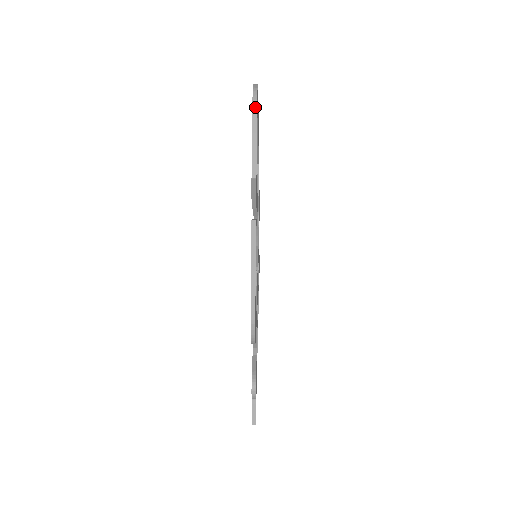
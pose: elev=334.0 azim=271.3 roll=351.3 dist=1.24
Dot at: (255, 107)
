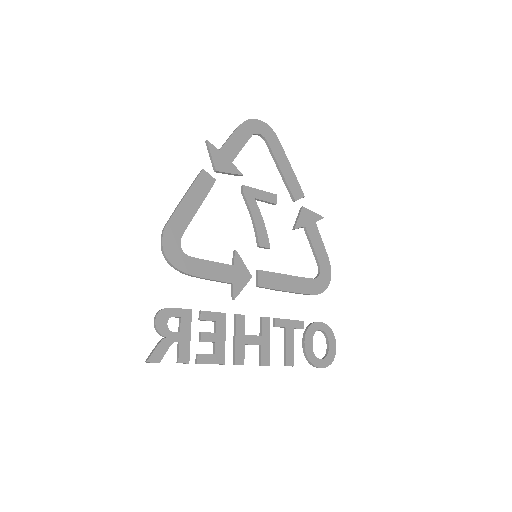
Dot at: (243, 122)
